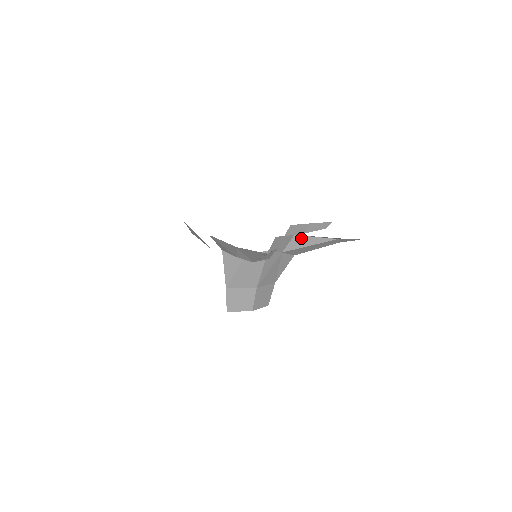
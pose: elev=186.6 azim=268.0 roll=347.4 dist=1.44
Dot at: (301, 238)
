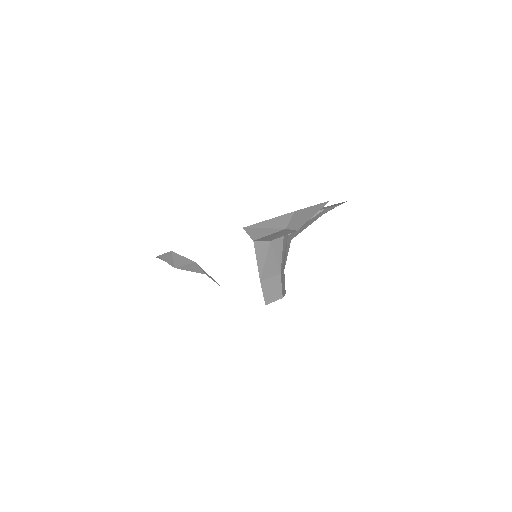
Dot at: occluded
